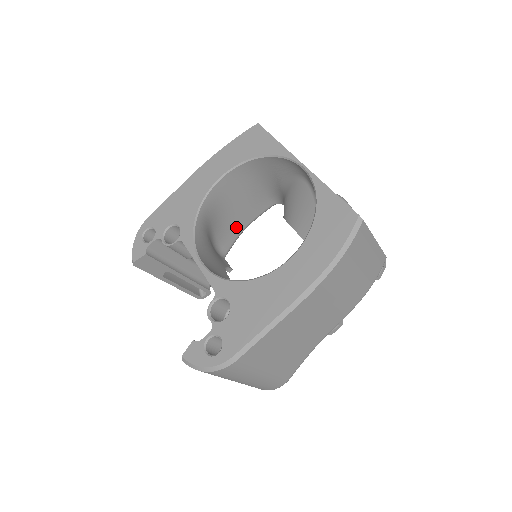
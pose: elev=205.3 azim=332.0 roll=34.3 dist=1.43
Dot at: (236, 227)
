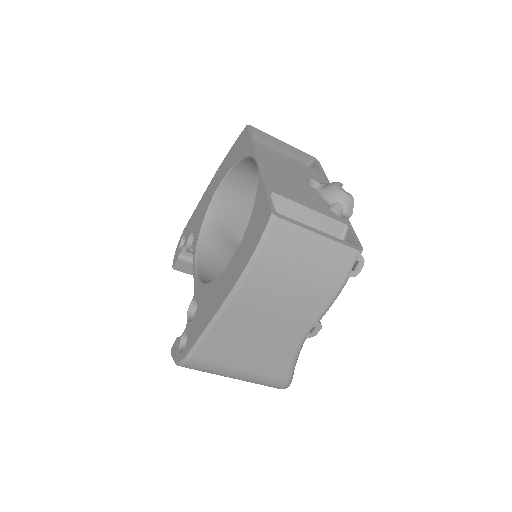
Dot at: occluded
